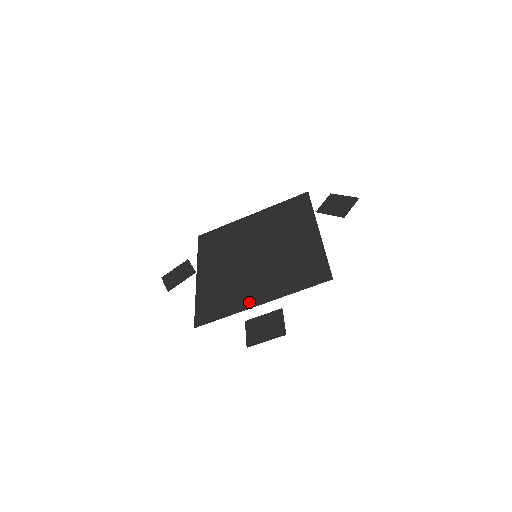
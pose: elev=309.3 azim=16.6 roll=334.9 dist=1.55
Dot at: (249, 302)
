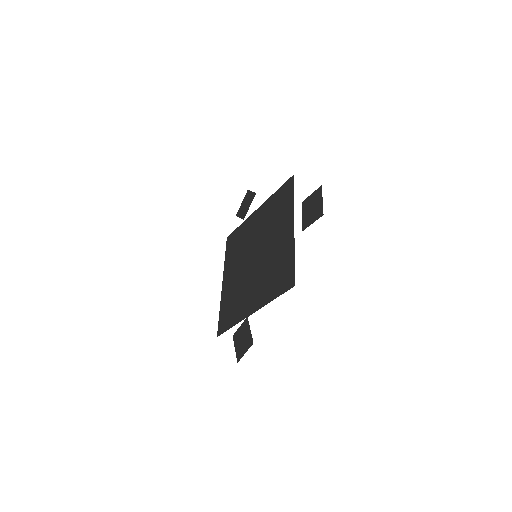
Dot at: (289, 238)
